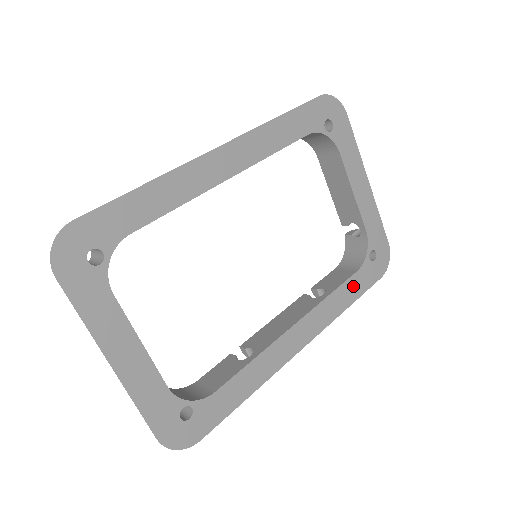
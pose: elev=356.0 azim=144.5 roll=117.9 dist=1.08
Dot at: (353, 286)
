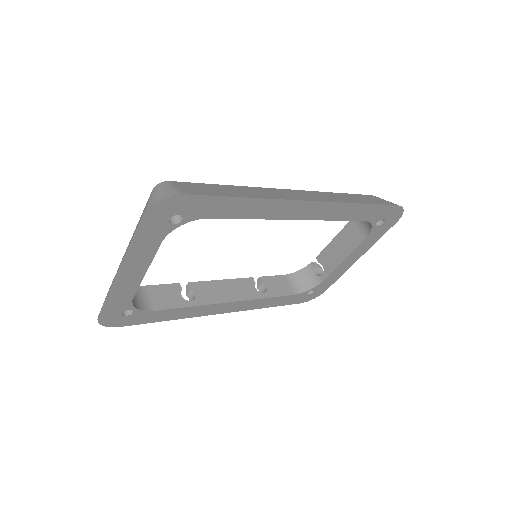
Dot at: (282, 300)
